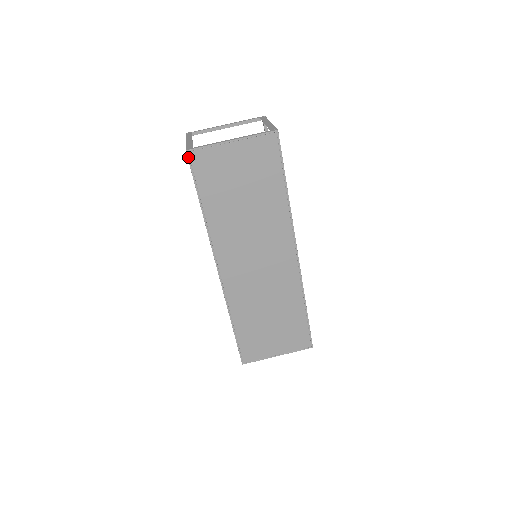
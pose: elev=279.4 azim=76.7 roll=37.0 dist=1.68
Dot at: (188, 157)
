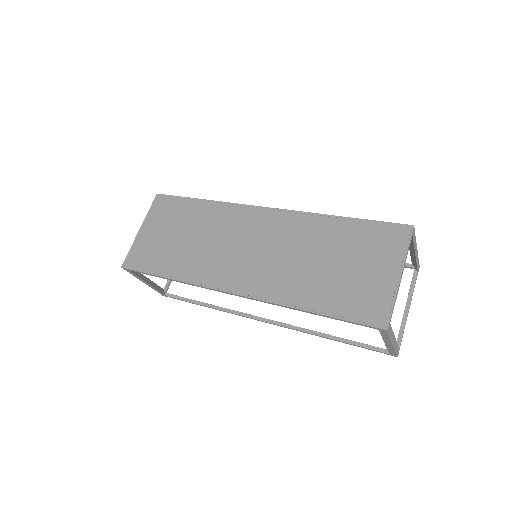
Dot at: (126, 268)
